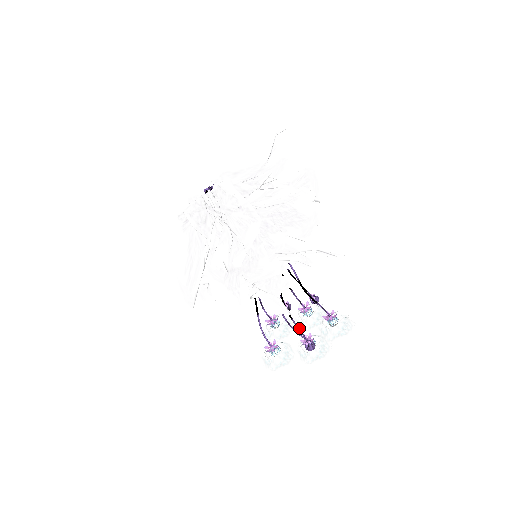
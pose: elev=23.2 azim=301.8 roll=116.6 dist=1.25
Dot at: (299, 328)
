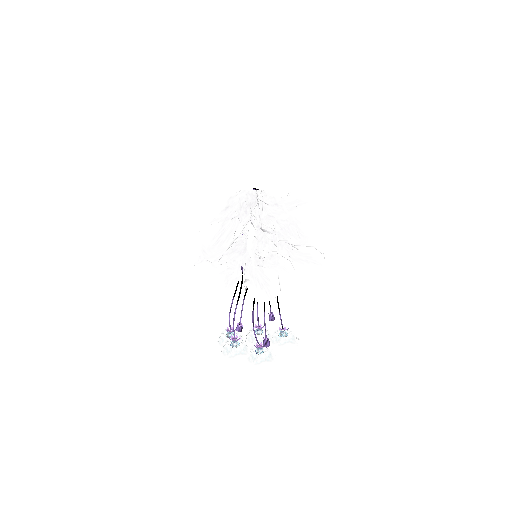
Dot at: (265, 323)
